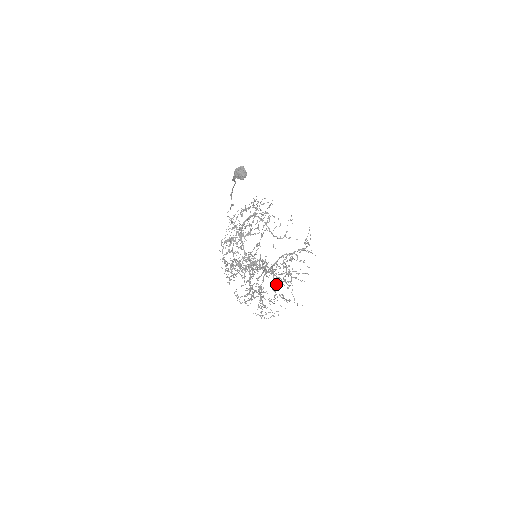
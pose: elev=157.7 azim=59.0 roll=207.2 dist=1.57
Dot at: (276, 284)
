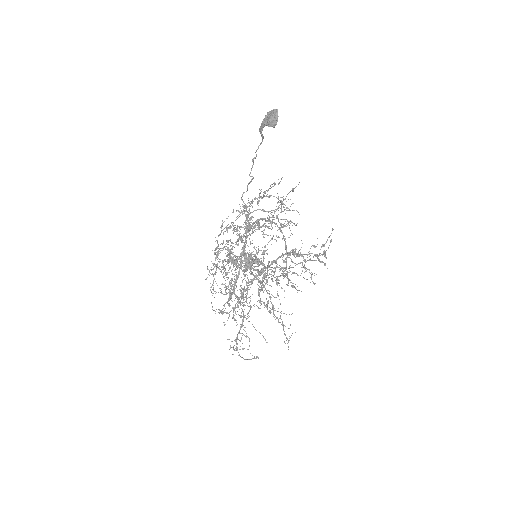
Dot at: occluded
